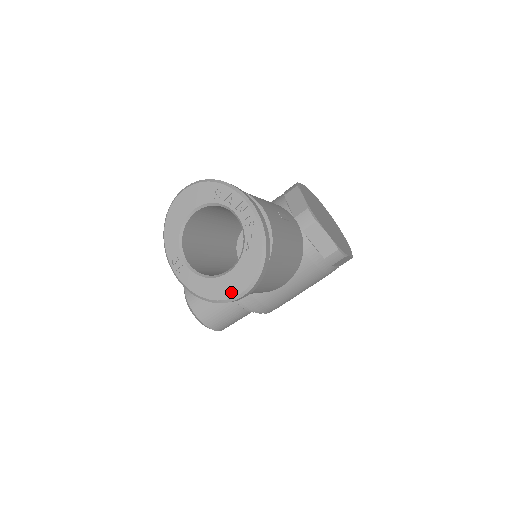
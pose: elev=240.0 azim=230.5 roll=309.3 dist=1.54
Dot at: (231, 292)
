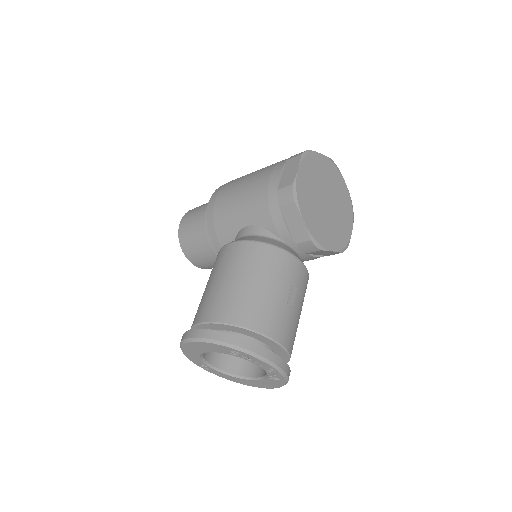
Dot at: (260, 386)
